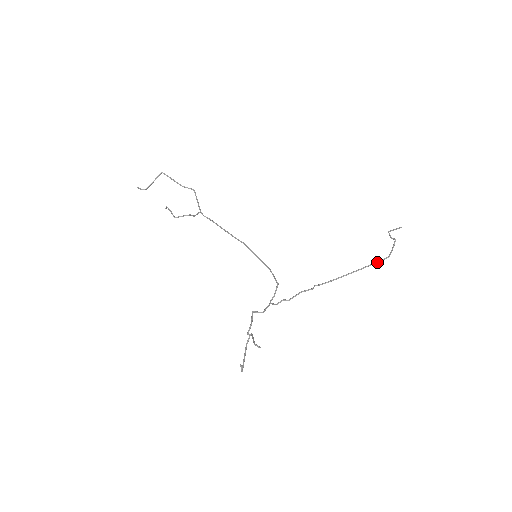
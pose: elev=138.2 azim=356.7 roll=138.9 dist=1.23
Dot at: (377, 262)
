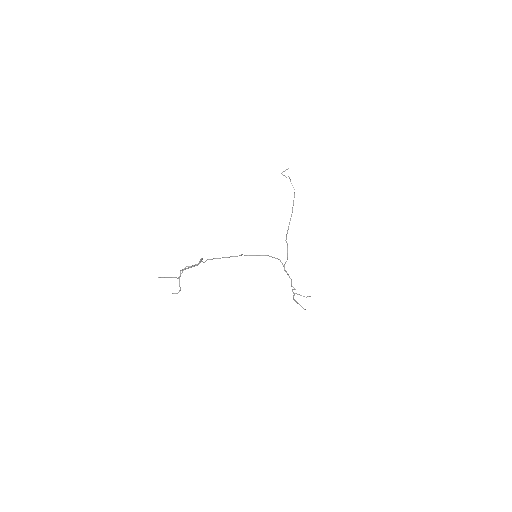
Dot at: occluded
